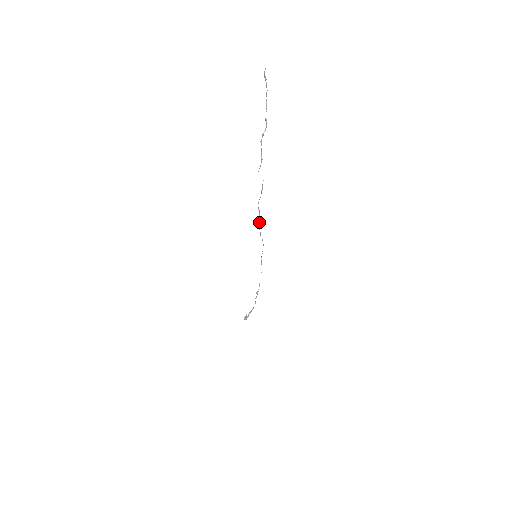
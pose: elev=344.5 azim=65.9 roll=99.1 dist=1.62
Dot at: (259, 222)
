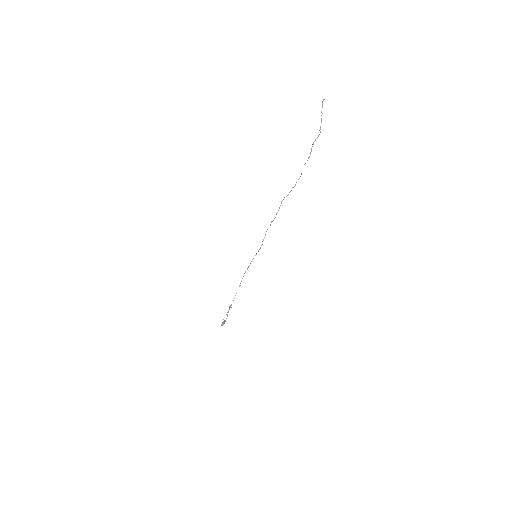
Dot at: (271, 222)
